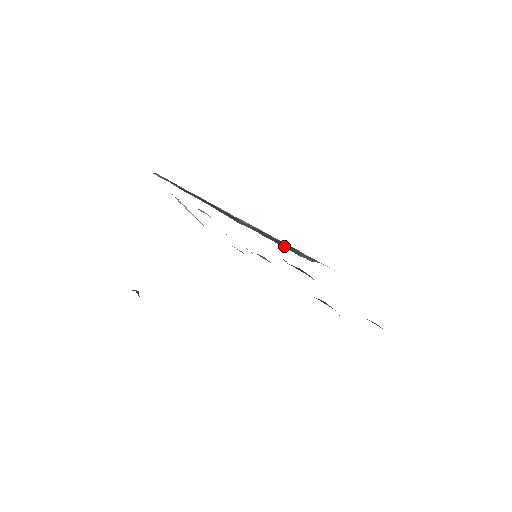
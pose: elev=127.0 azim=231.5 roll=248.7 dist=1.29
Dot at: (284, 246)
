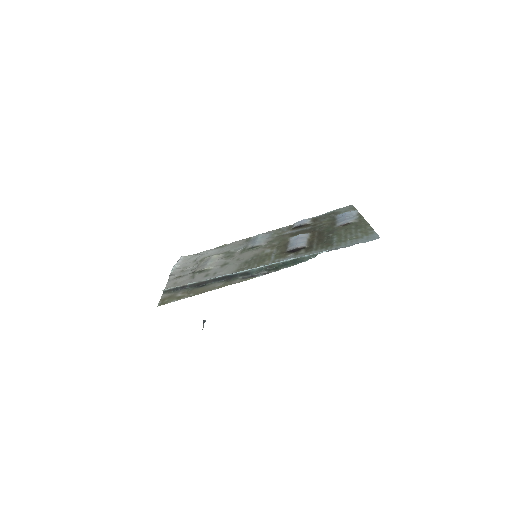
Dot at: (293, 264)
